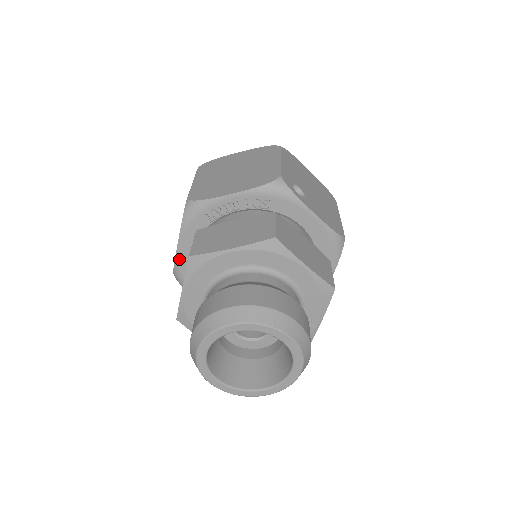
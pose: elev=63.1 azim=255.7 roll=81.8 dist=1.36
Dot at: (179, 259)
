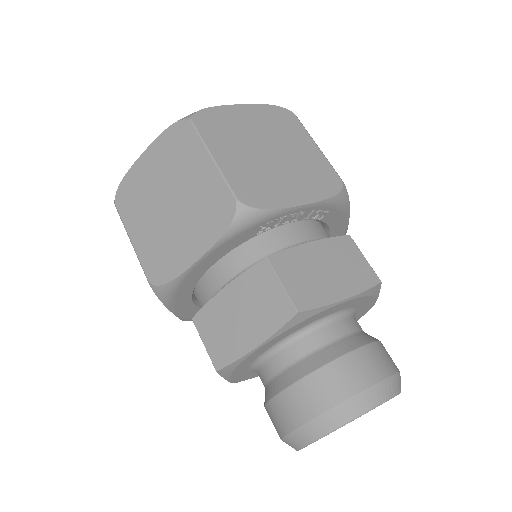
Dot at: (187, 275)
